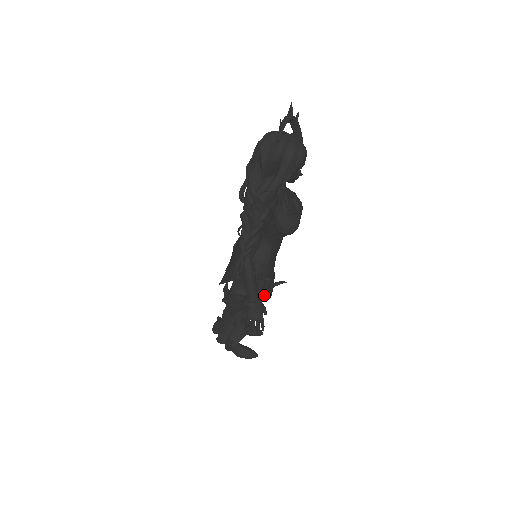
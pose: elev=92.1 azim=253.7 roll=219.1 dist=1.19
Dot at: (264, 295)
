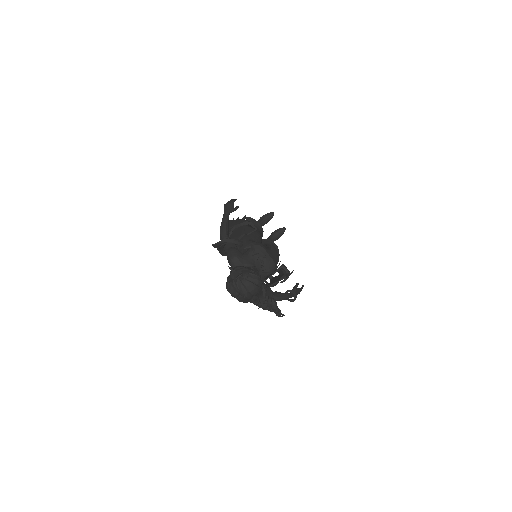
Dot at: occluded
